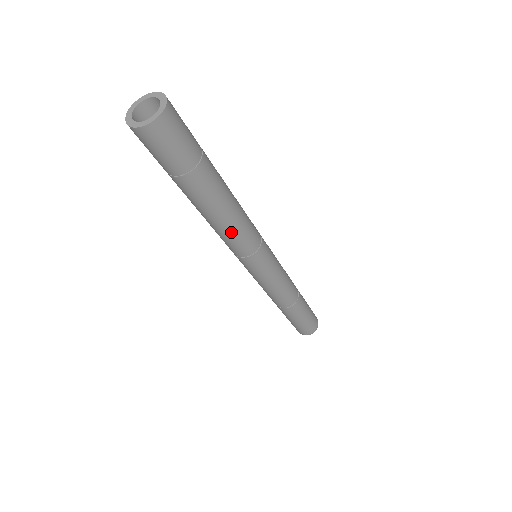
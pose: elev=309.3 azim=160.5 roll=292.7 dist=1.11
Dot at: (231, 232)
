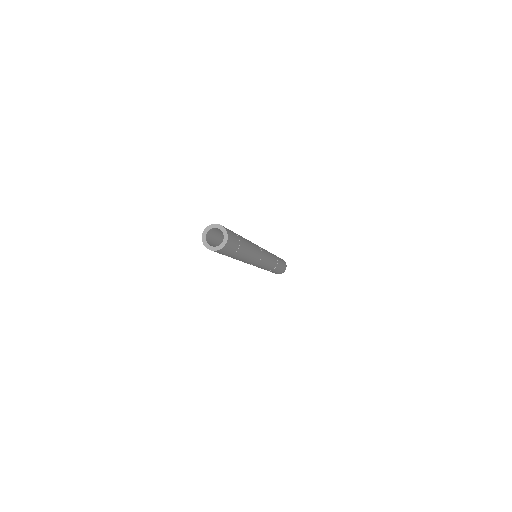
Dot at: (243, 261)
